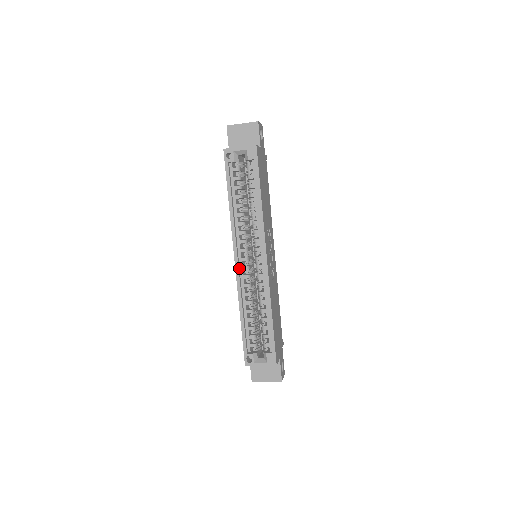
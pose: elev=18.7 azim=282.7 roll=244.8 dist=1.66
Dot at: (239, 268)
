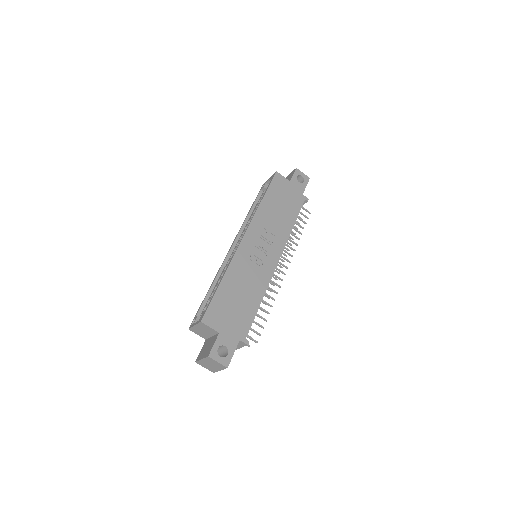
Dot at: (231, 254)
